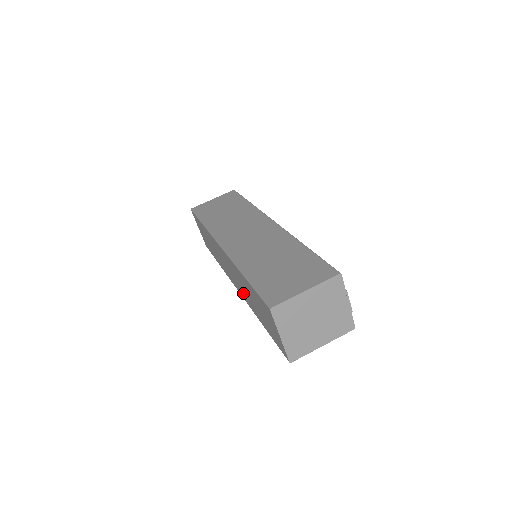
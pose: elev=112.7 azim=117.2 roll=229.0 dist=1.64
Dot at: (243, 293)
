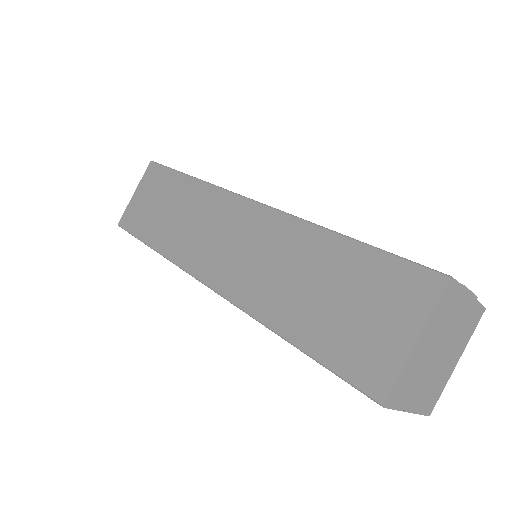
Dot at: occluded
